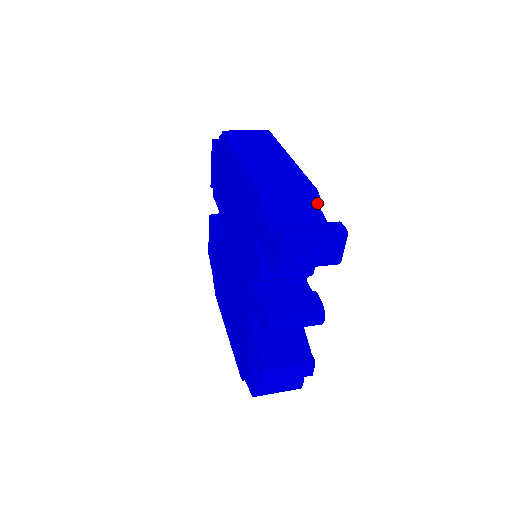
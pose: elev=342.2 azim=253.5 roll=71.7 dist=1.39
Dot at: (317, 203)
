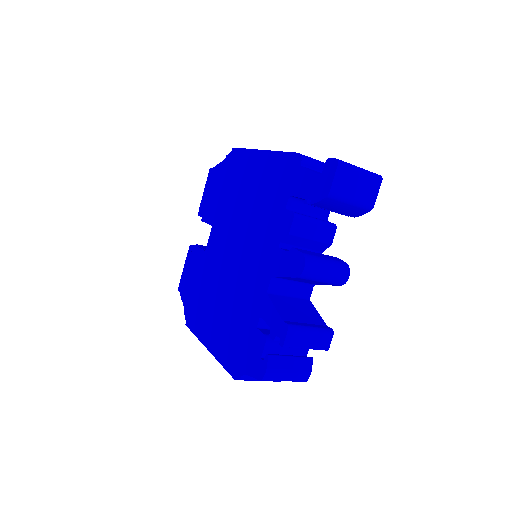
Dot at: occluded
